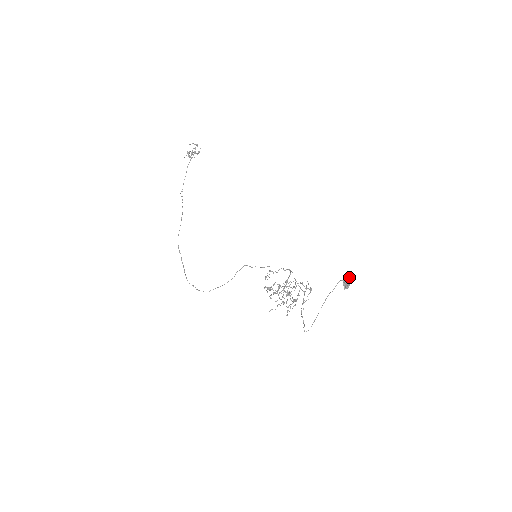
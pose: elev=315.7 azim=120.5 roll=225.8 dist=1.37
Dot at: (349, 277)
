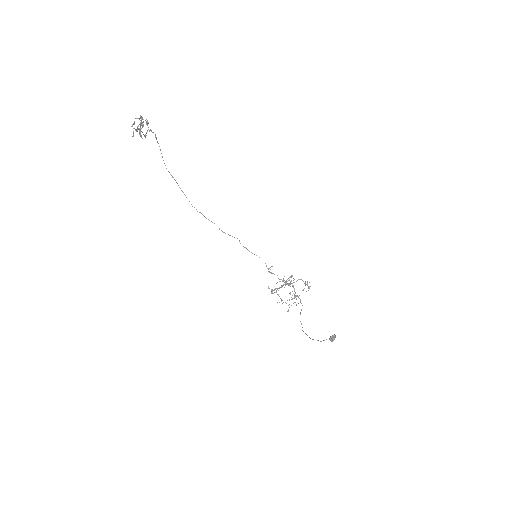
Dot at: (334, 339)
